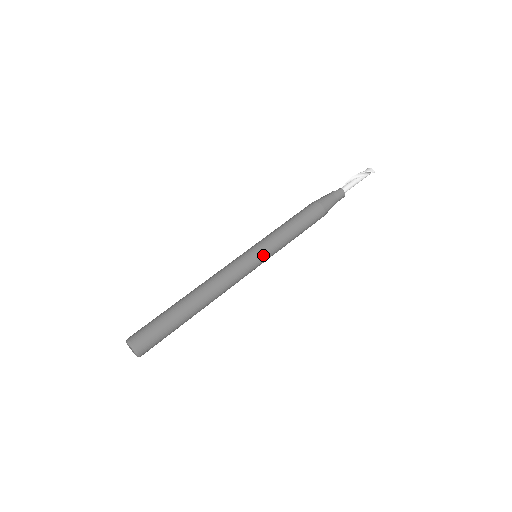
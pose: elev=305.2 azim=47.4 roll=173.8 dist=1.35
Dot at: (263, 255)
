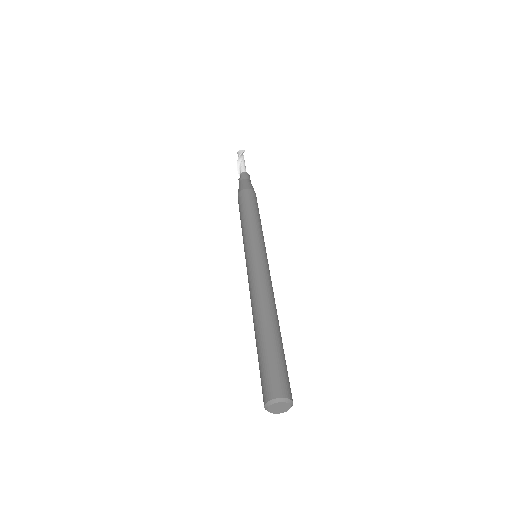
Dot at: (263, 248)
